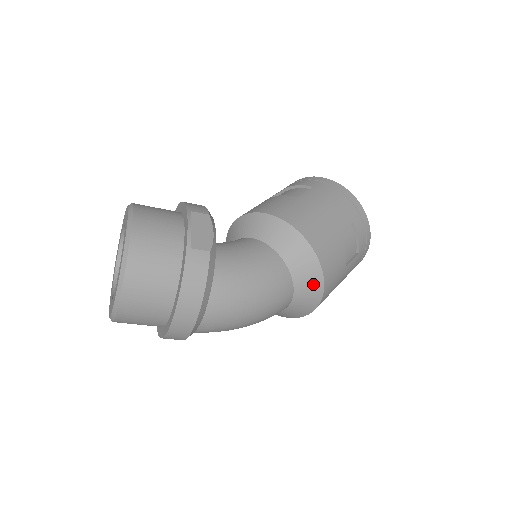
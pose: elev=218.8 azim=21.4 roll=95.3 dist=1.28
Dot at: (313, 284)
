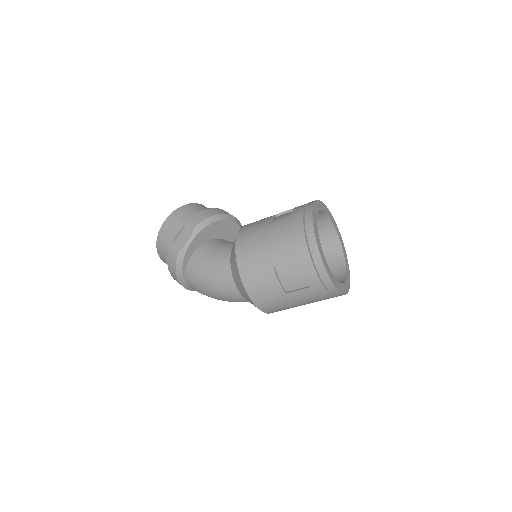
Dot at: (246, 295)
